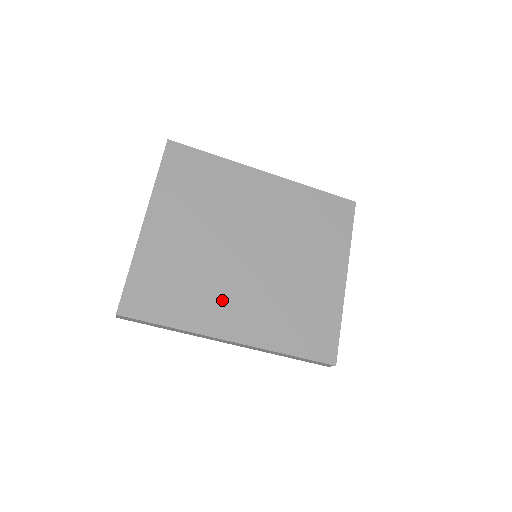
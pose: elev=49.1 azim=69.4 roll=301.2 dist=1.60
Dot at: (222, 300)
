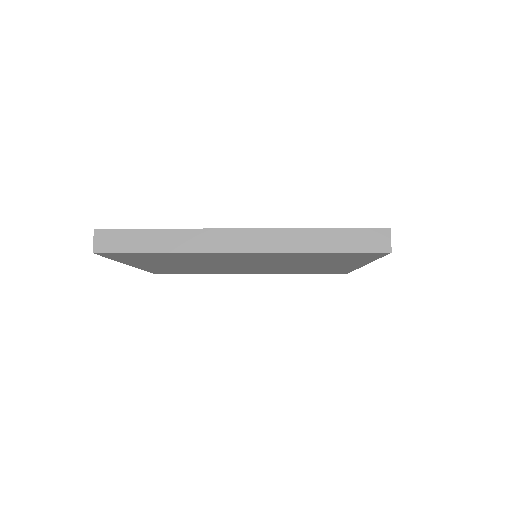
Dot at: (232, 271)
